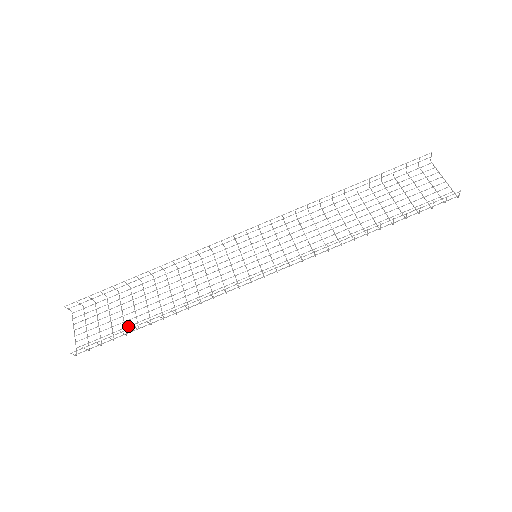
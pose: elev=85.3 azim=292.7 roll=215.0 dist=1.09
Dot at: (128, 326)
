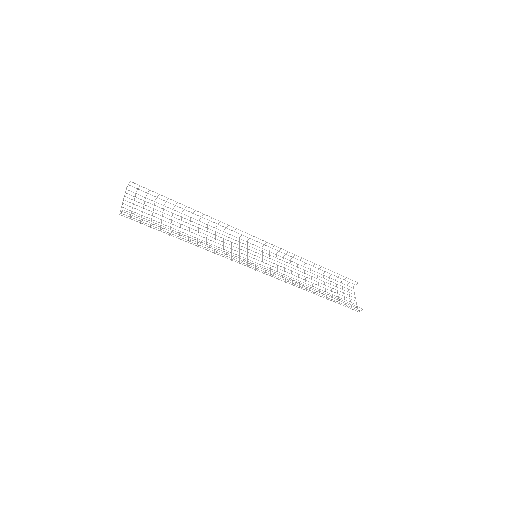
Dot at: occluded
